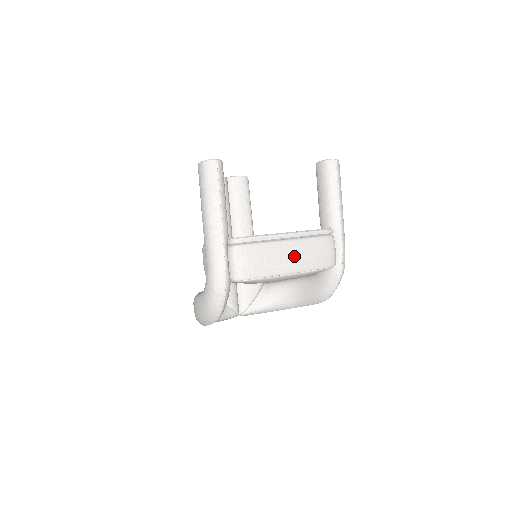
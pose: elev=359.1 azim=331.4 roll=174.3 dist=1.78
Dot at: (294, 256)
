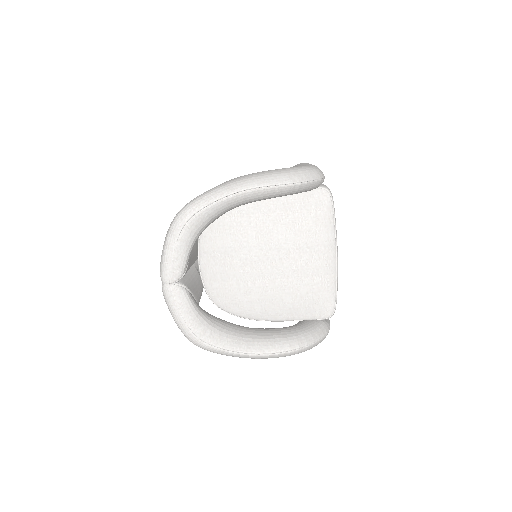
Dot at: occluded
